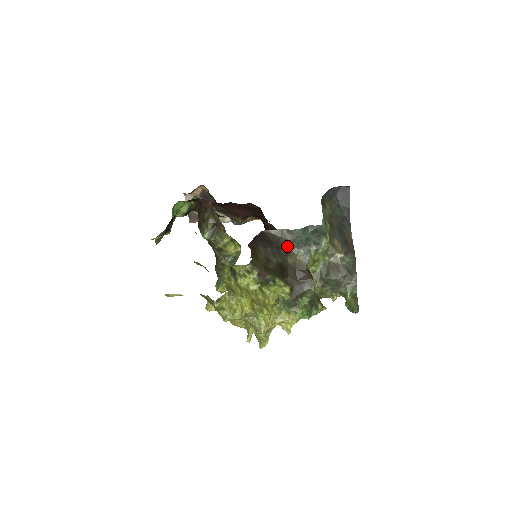
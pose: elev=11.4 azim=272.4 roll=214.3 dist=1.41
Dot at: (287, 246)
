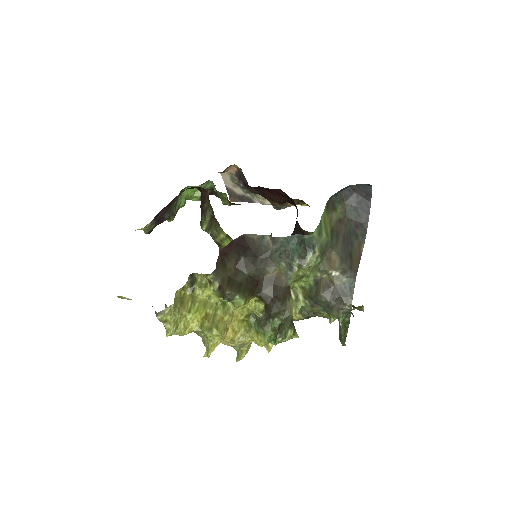
Dot at: (267, 256)
